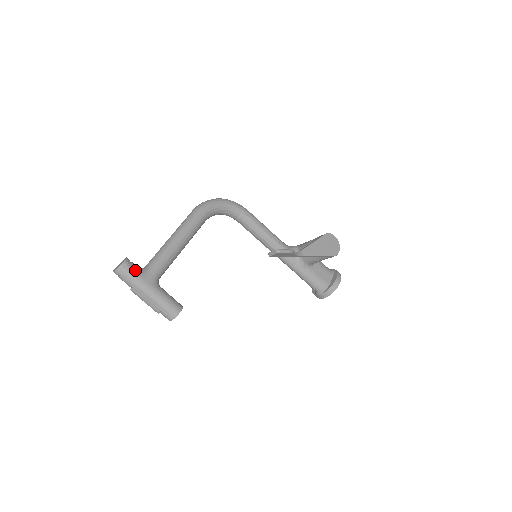
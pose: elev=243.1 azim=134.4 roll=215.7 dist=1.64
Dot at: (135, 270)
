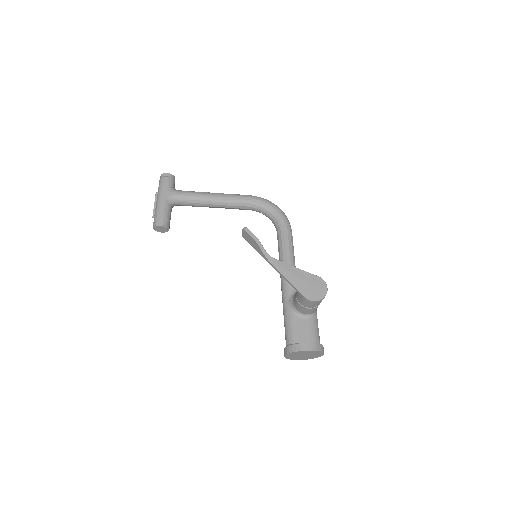
Dot at: (168, 182)
